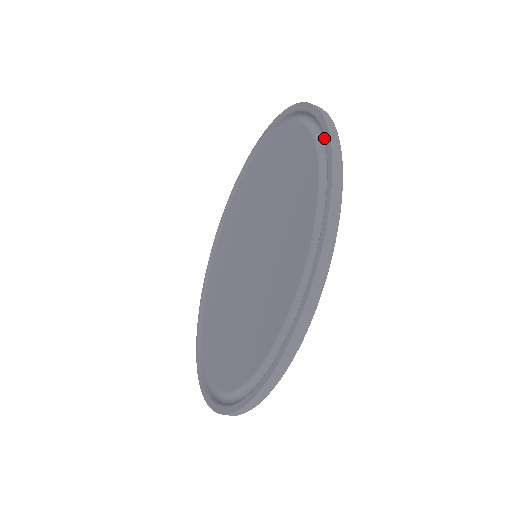
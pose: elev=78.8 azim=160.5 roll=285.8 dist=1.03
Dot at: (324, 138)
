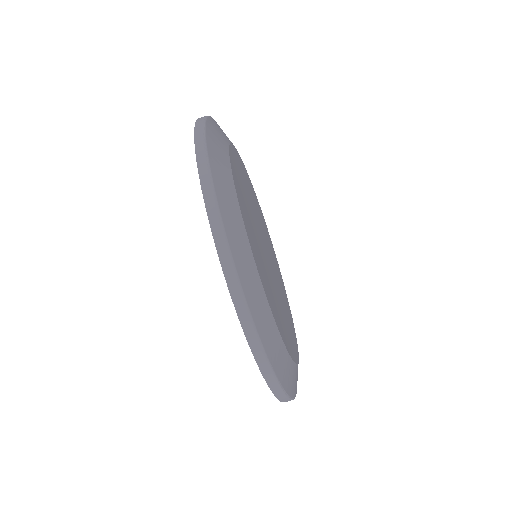
Dot at: occluded
